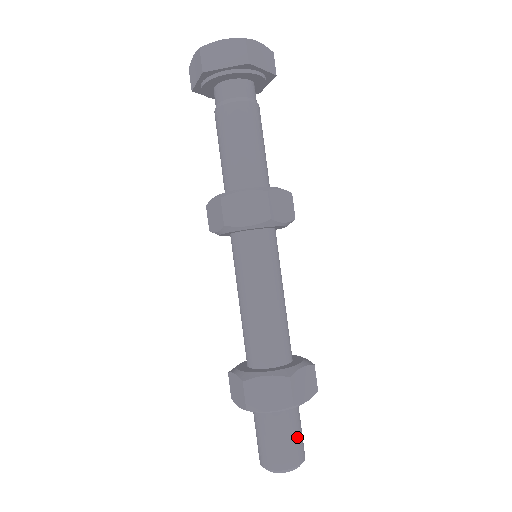
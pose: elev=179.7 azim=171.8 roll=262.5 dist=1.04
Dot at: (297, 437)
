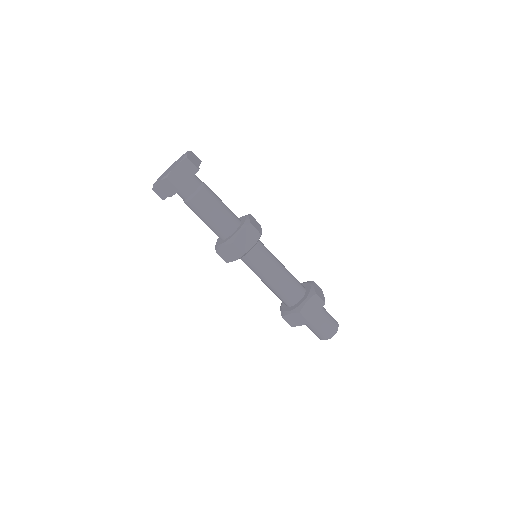
Dot at: (326, 325)
